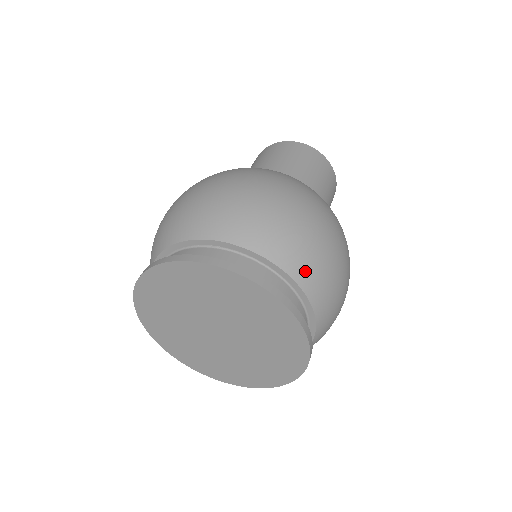
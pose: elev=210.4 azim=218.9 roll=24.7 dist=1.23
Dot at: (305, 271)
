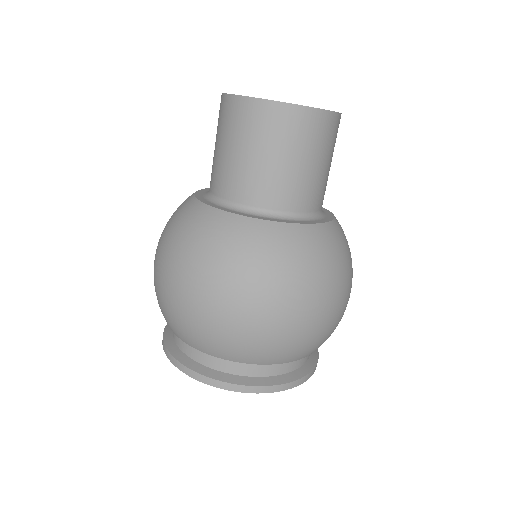
Dot at: occluded
